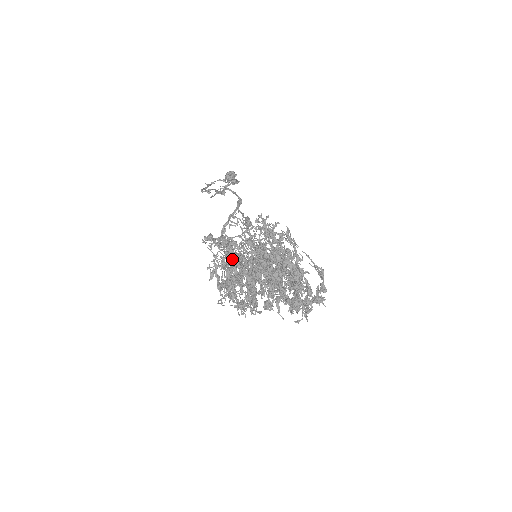
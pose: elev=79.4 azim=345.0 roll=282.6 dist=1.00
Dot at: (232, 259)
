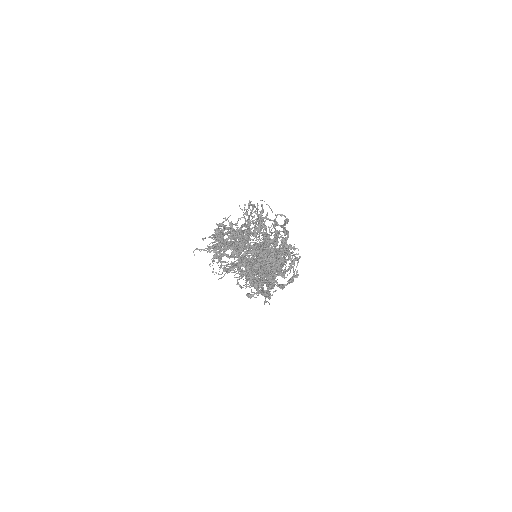
Dot at: occluded
